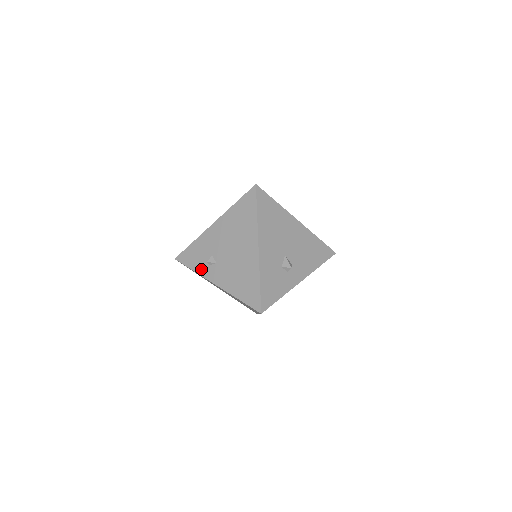
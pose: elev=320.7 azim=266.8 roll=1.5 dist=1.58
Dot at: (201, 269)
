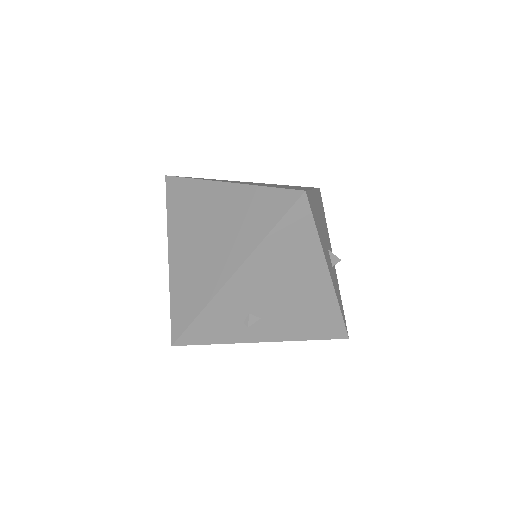
Dot at: (234, 337)
